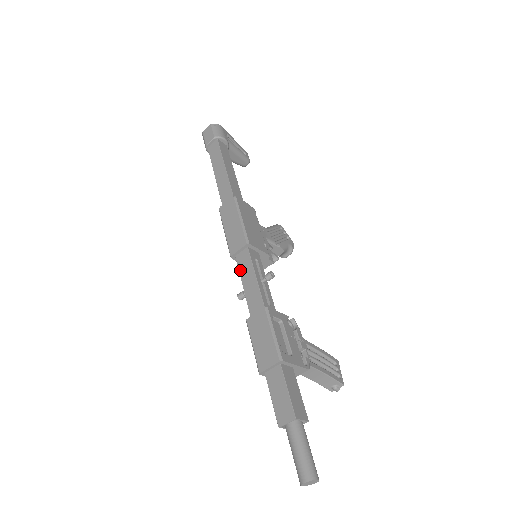
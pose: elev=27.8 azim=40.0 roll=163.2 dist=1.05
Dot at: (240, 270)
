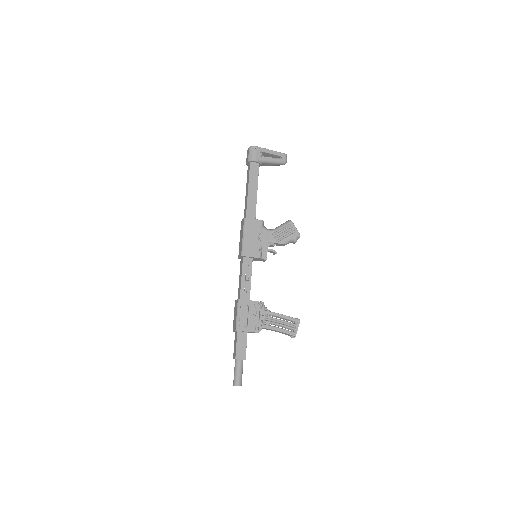
Dot at: (240, 269)
